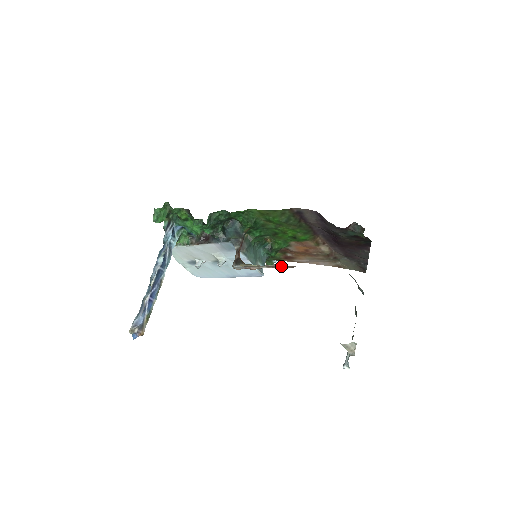
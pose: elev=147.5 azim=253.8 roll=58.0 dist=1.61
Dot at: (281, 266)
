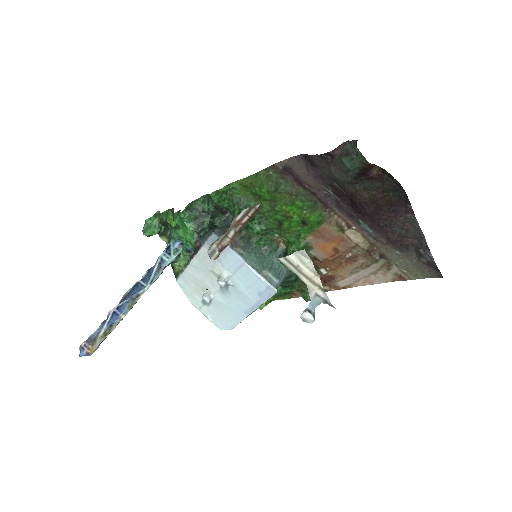
Dot at: (243, 217)
